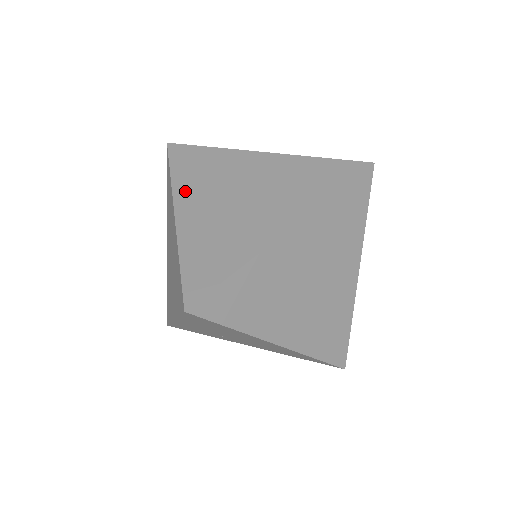
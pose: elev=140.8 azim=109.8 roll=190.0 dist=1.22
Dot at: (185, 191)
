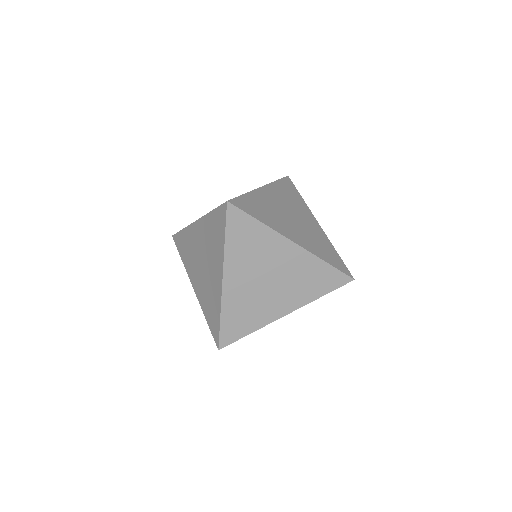
Dot at: occluded
